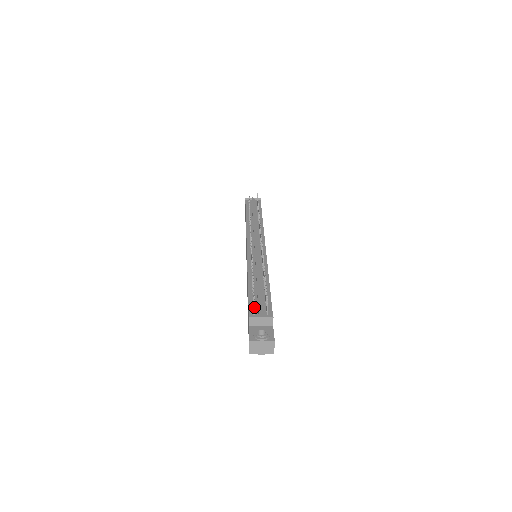
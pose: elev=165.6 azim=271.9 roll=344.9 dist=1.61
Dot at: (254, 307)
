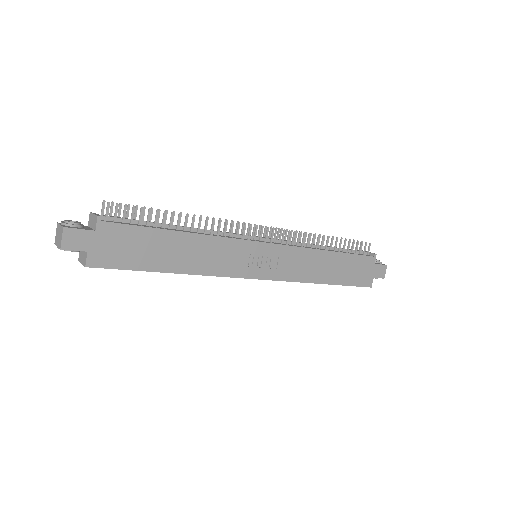
Dot at: (102, 205)
